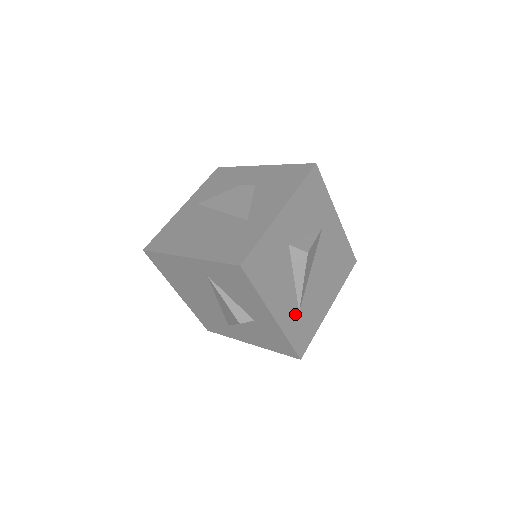
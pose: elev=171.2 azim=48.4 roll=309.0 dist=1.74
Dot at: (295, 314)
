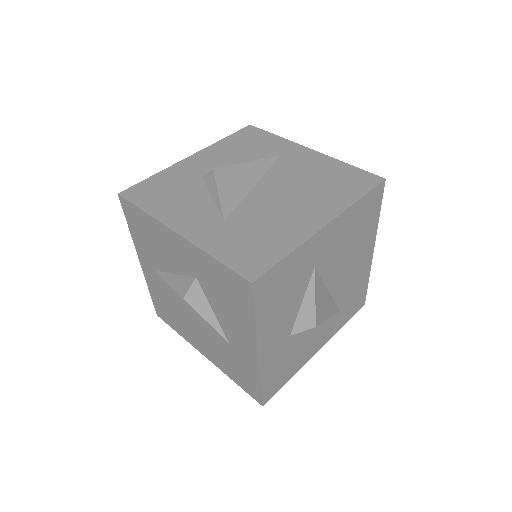
Dot at: (337, 317)
